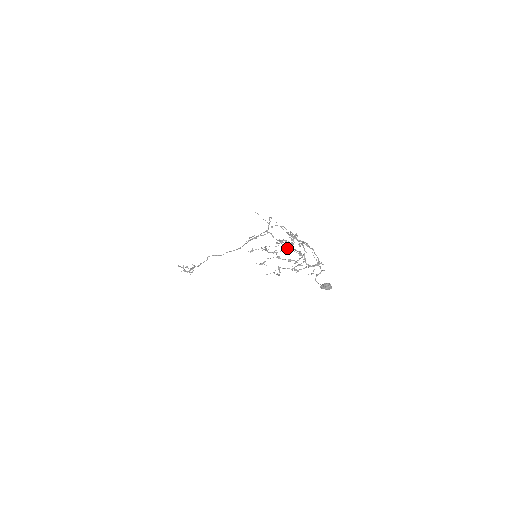
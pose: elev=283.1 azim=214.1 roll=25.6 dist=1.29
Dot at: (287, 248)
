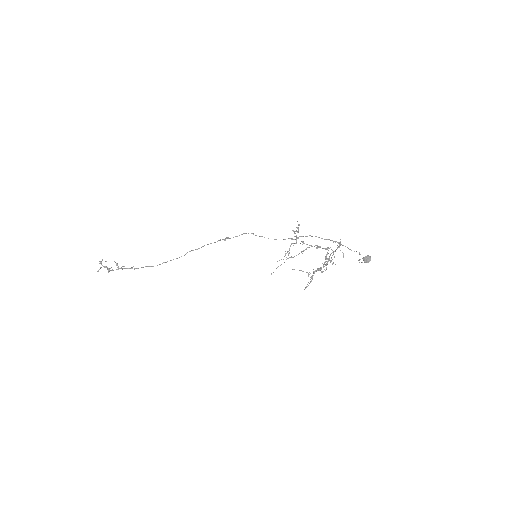
Dot at: occluded
